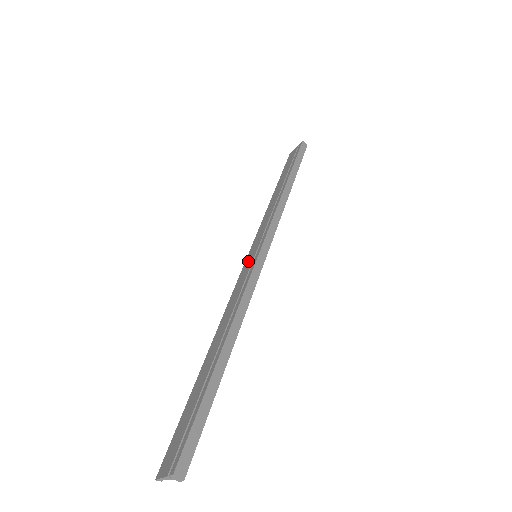
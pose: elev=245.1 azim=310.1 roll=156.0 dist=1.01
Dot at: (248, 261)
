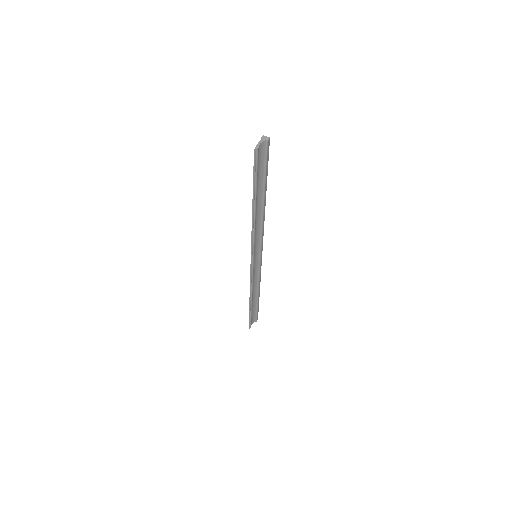
Dot at: occluded
